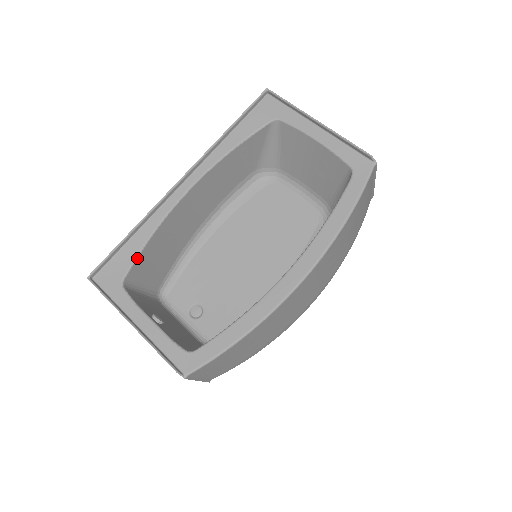
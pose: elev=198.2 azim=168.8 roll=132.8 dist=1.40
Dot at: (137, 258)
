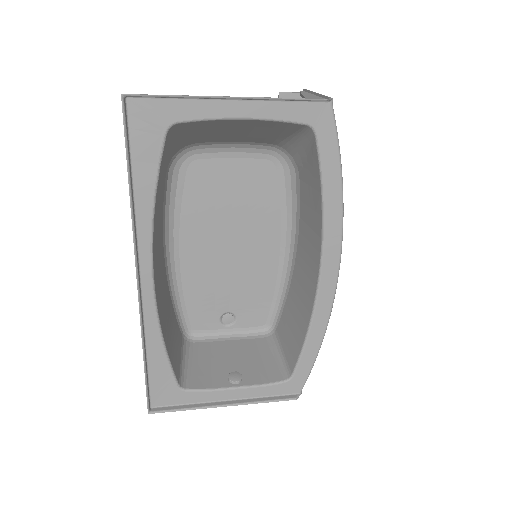
Dot at: (170, 364)
